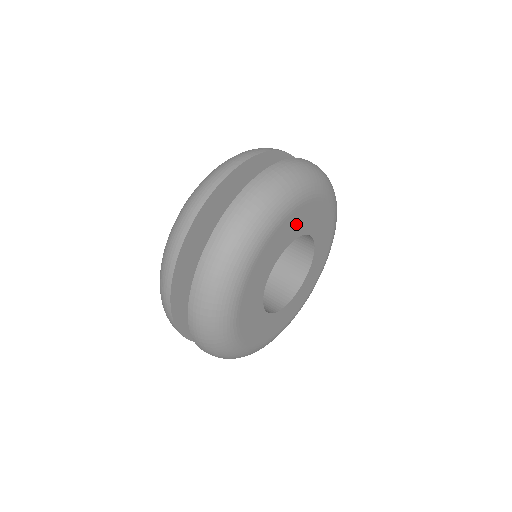
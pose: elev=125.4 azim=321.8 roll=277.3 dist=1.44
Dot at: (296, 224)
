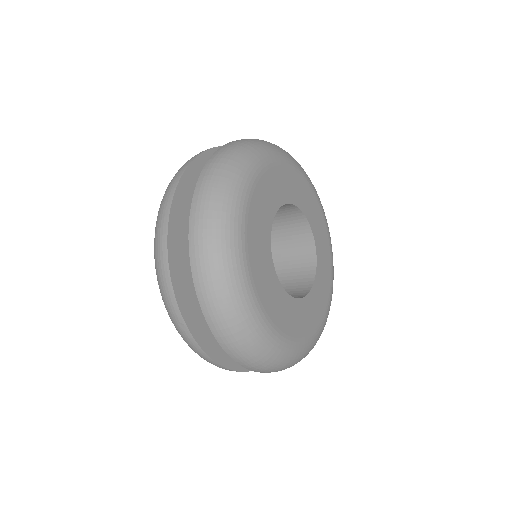
Dot at: (276, 186)
